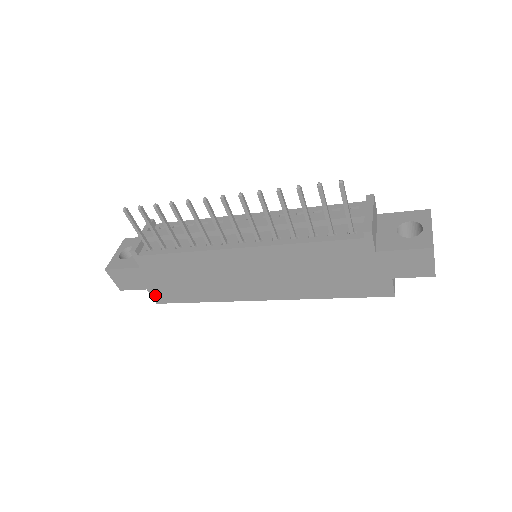
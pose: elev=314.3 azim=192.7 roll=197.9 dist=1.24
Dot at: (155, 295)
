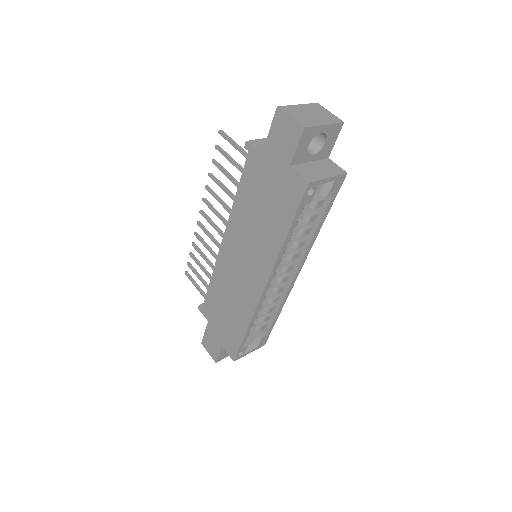
Dot at: (228, 350)
